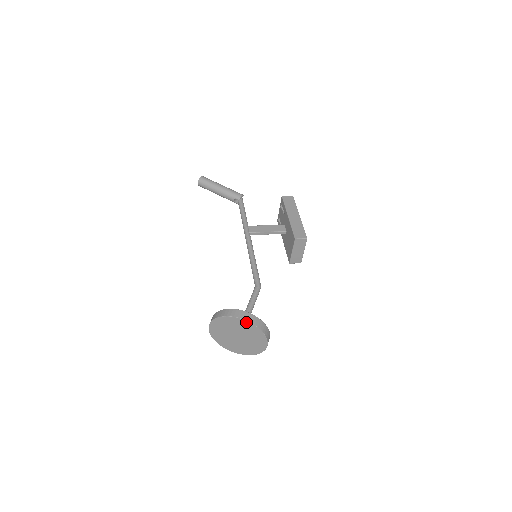
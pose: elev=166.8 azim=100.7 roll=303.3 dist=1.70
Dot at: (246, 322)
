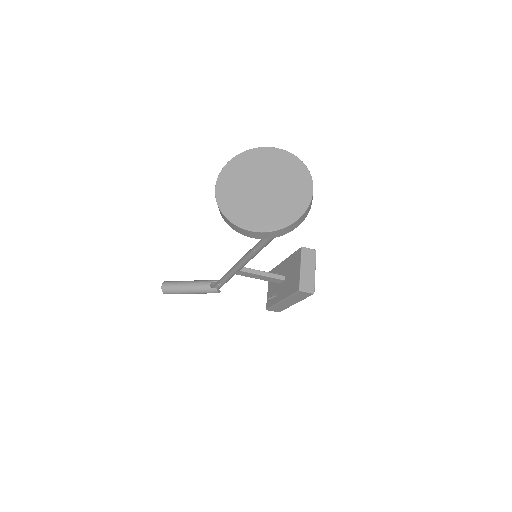
Dot at: (277, 151)
